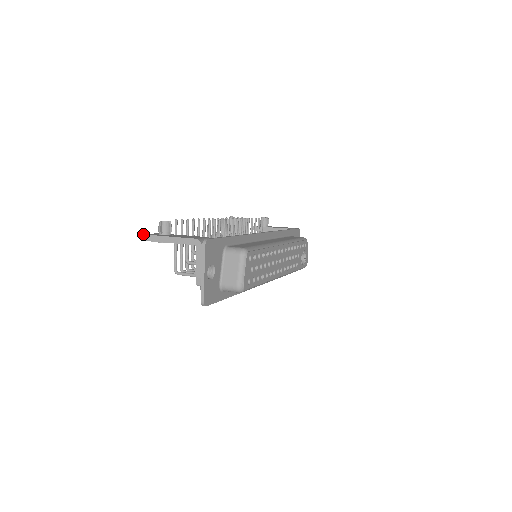
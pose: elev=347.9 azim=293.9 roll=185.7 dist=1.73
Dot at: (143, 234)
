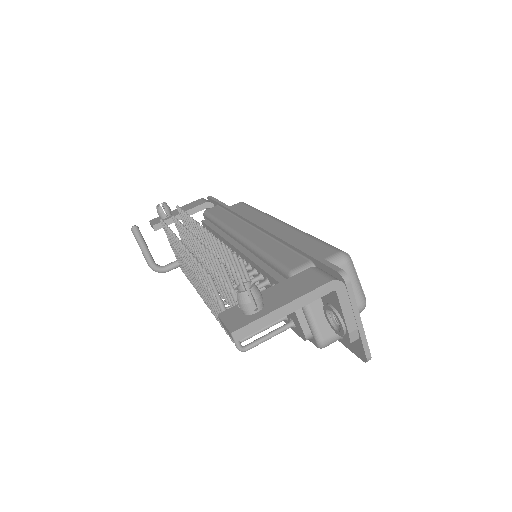
Dot at: (231, 332)
